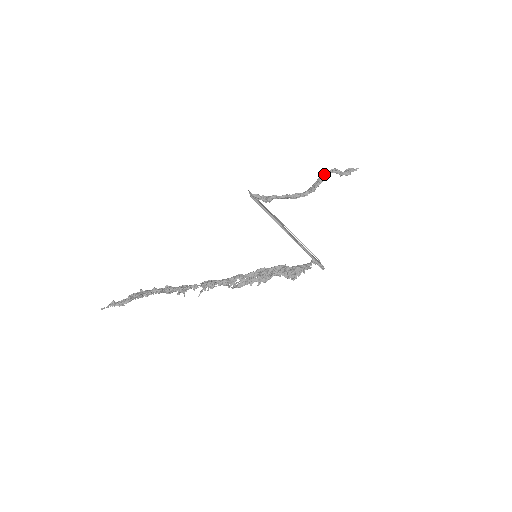
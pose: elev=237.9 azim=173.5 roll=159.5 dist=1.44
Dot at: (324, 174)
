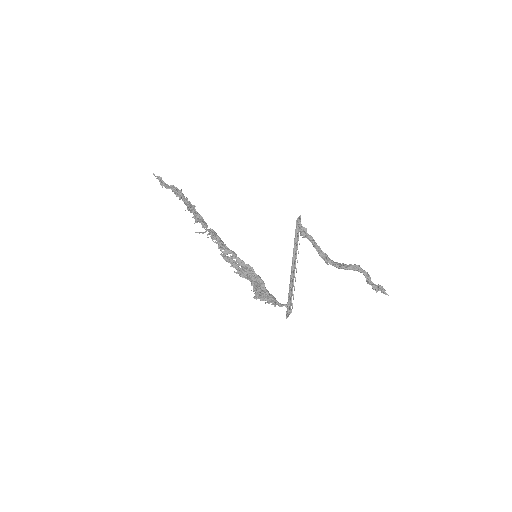
Dot at: (357, 267)
